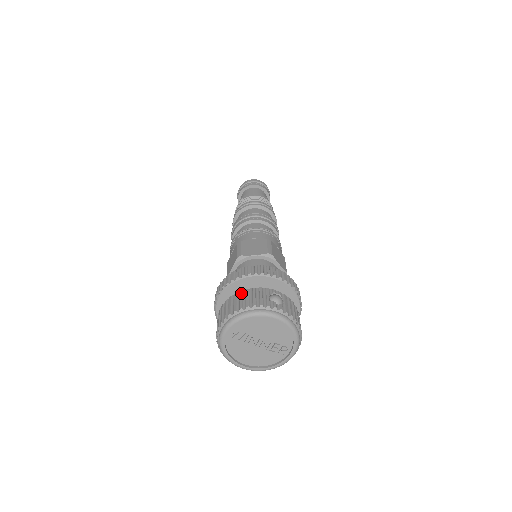
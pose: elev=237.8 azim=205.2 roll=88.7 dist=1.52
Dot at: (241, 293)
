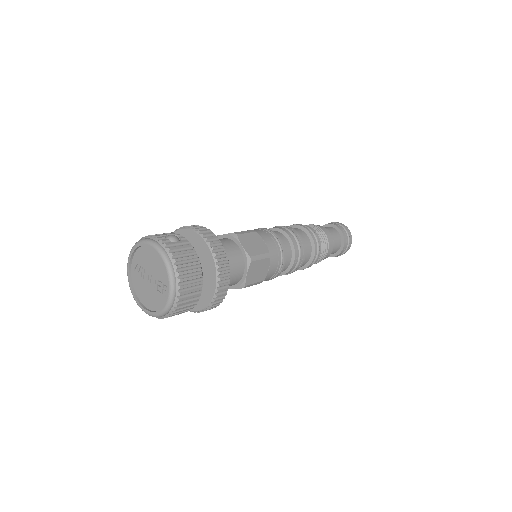
Dot at: occluded
